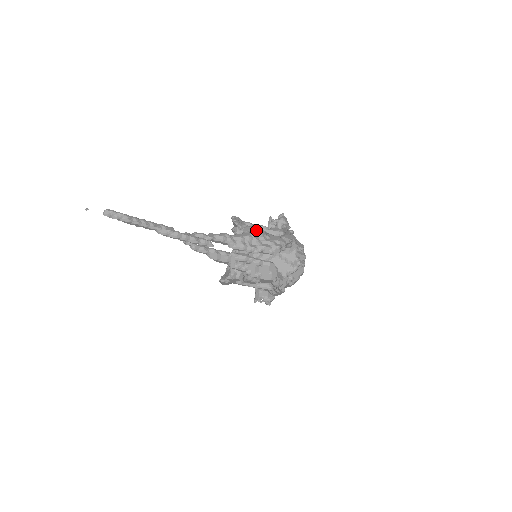
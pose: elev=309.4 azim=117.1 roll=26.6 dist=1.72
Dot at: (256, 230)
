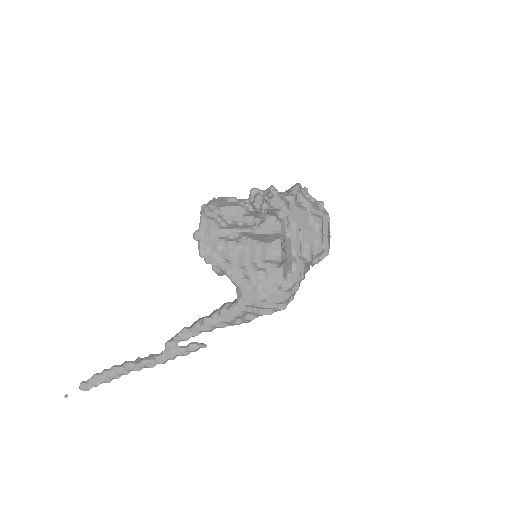
Dot at: (244, 298)
